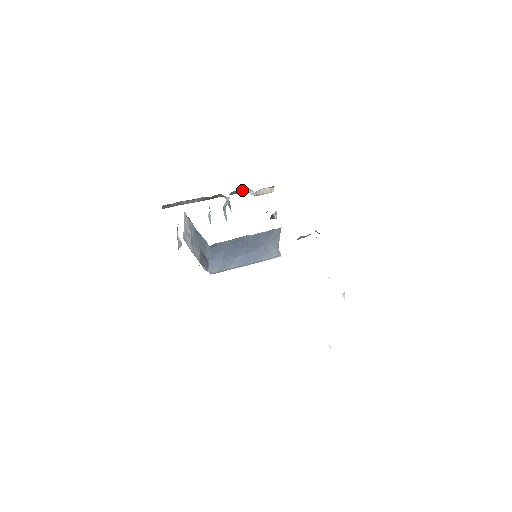
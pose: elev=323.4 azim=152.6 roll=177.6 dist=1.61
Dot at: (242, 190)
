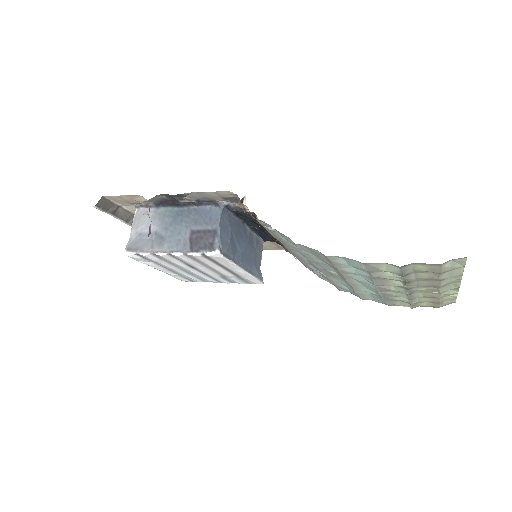
Dot at: occluded
